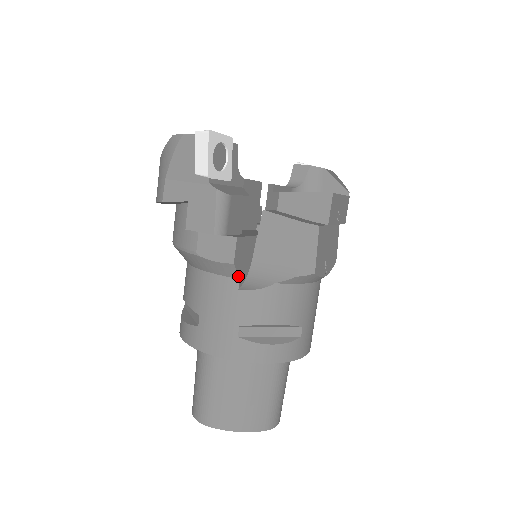
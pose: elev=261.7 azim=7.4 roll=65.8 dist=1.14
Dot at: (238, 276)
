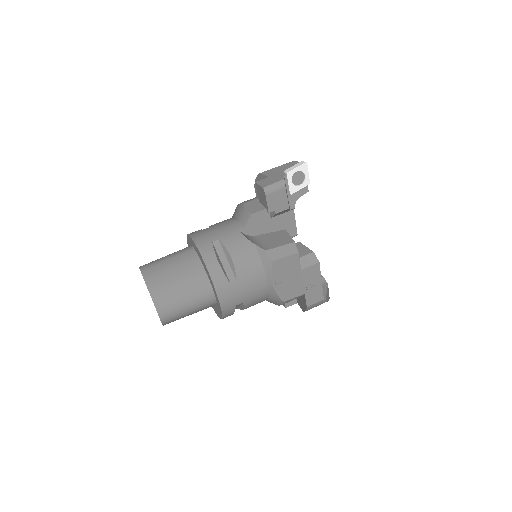
Dot at: (246, 224)
